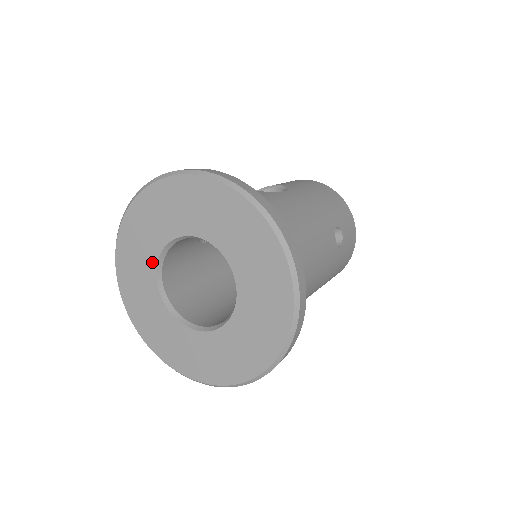
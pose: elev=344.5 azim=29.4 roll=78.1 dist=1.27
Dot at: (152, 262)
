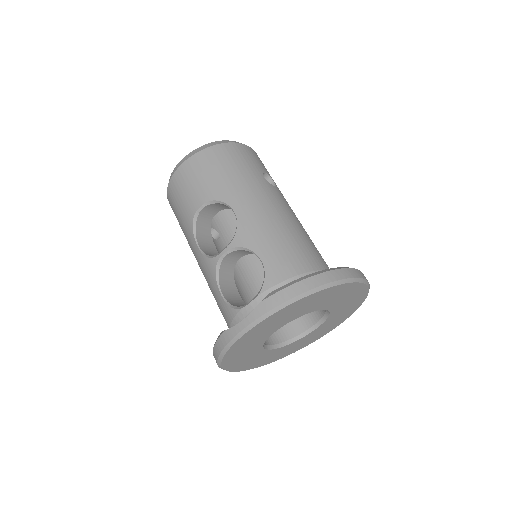
Dot at: (259, 351)
